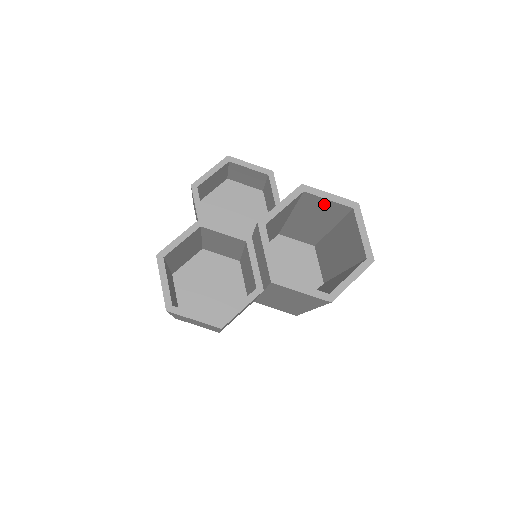
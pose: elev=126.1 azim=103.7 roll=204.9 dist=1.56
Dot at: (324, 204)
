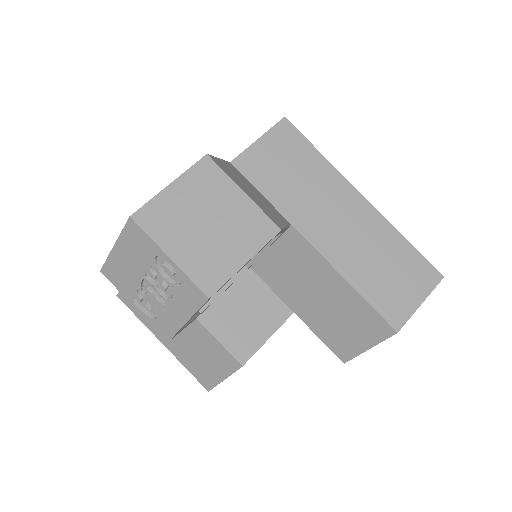
Dot at: occluded
